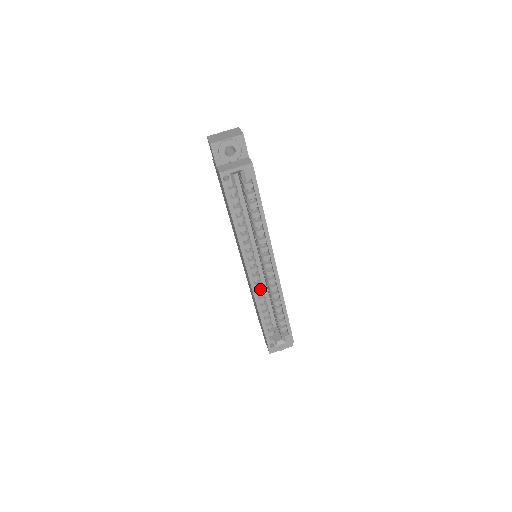
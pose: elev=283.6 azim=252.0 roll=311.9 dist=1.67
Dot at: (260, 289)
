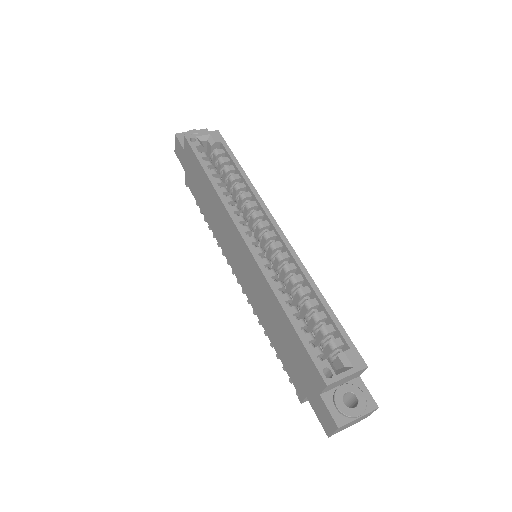
Dot at: (270, 271)
